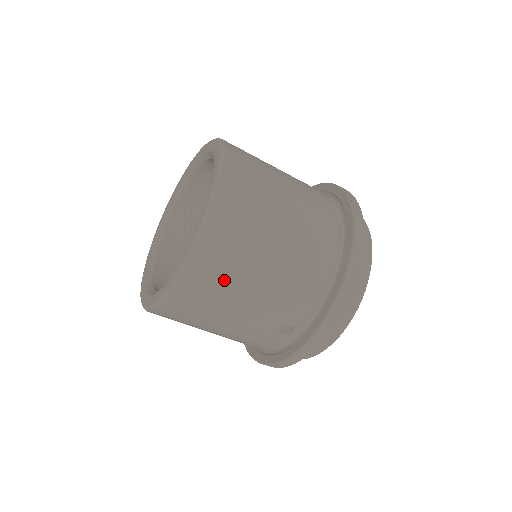
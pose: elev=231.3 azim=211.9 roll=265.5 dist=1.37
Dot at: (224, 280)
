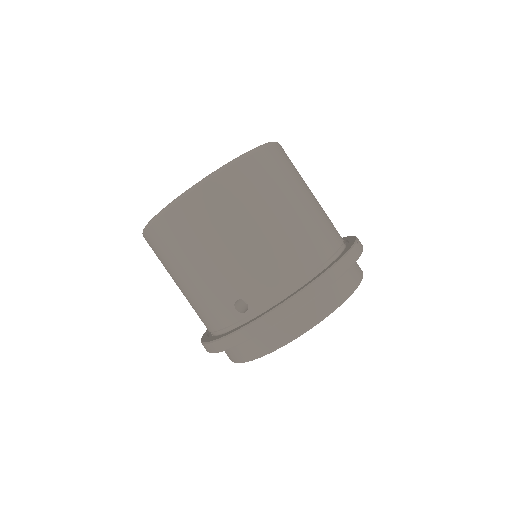
Dot at: (214, 220)
